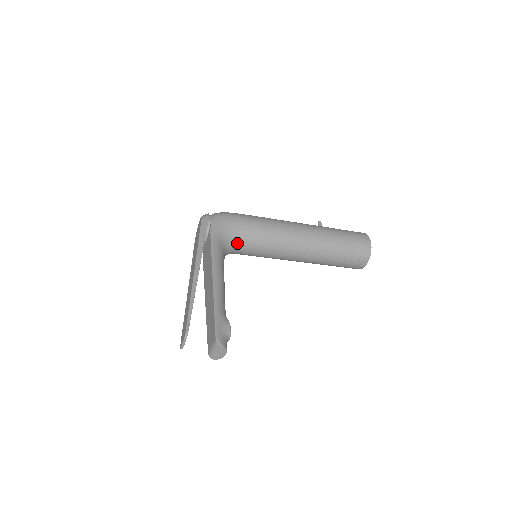
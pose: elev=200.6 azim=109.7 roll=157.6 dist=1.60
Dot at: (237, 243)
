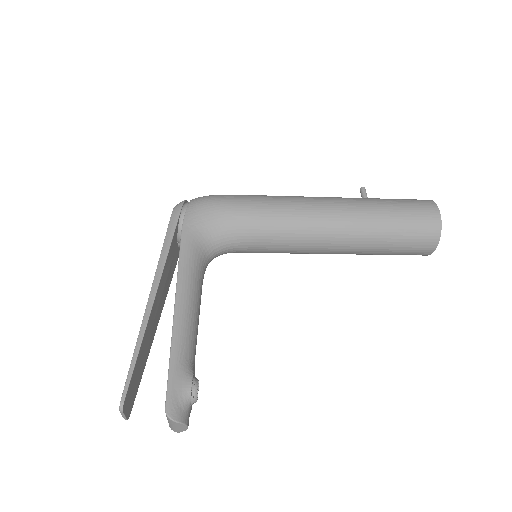
Dot at: (225, 241)
